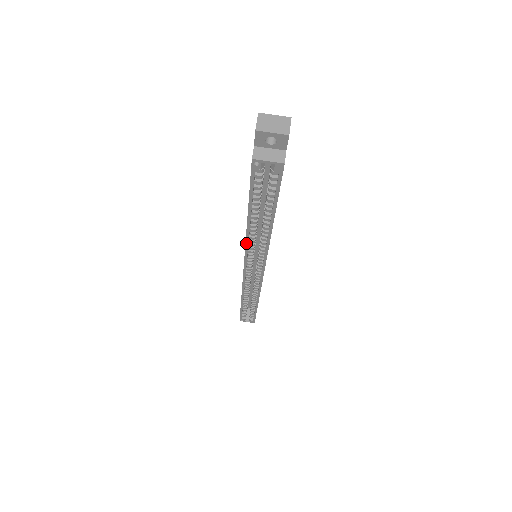
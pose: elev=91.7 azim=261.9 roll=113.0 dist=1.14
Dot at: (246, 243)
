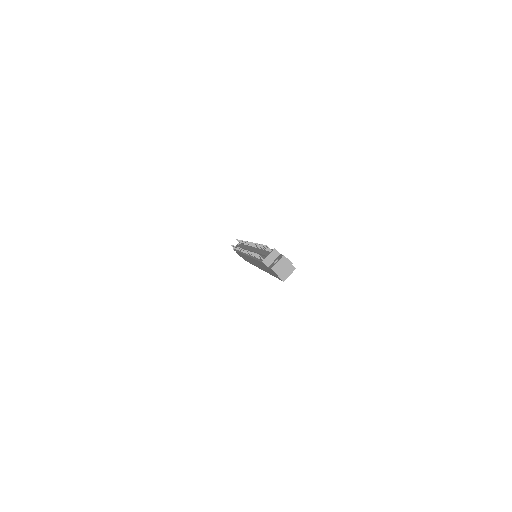
Dot at: occluded
